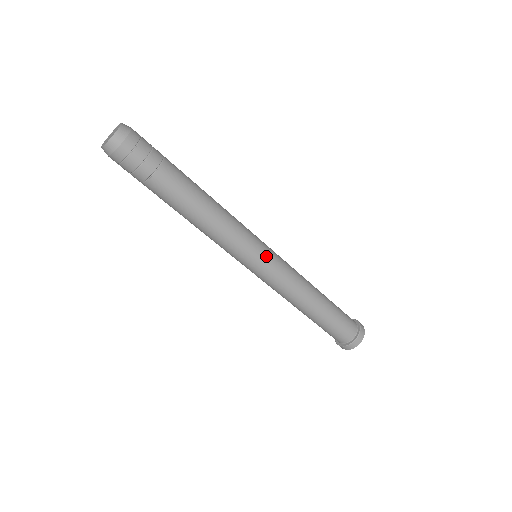
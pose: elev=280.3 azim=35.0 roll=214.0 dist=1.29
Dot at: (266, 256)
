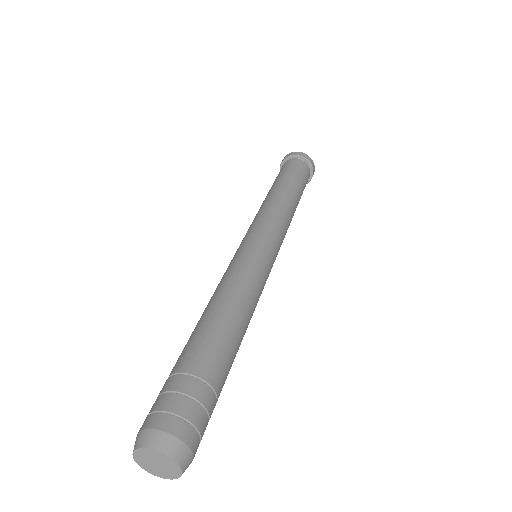
Dot at: occluded
